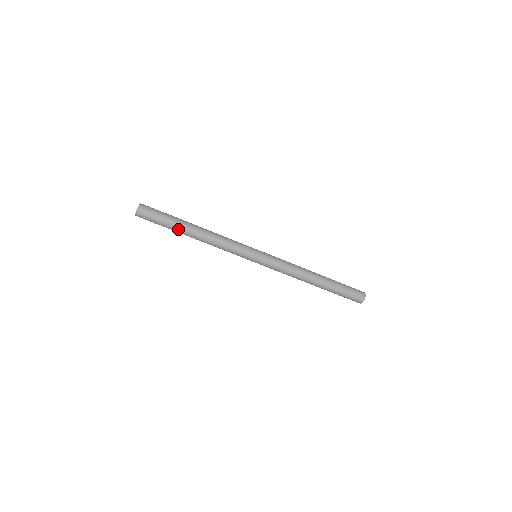
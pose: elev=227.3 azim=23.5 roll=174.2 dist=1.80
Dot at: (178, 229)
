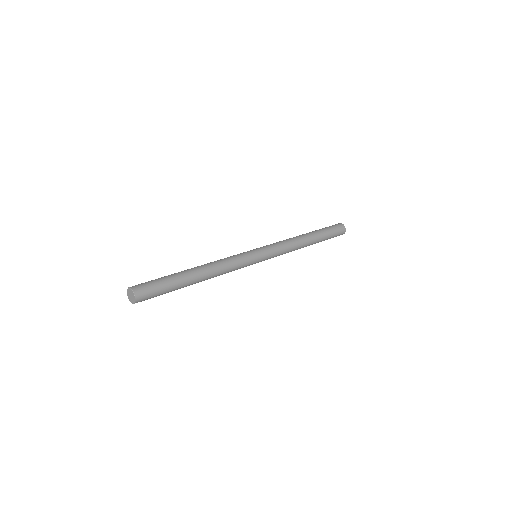
Dot at: (183, 287)
